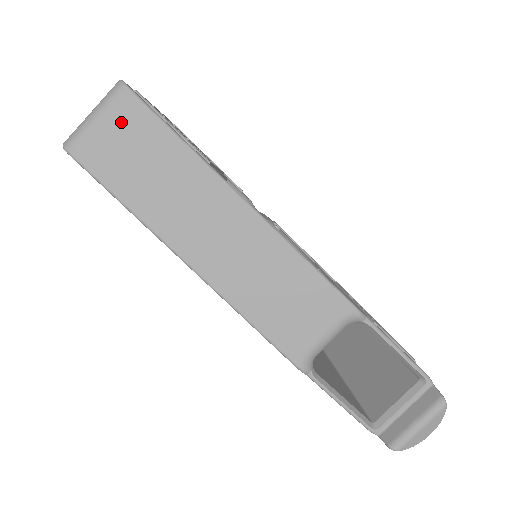
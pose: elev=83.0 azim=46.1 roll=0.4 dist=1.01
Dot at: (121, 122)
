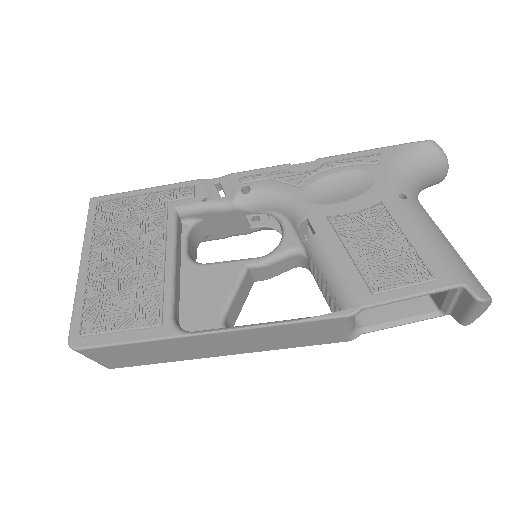
Dot at: (103, 355)
